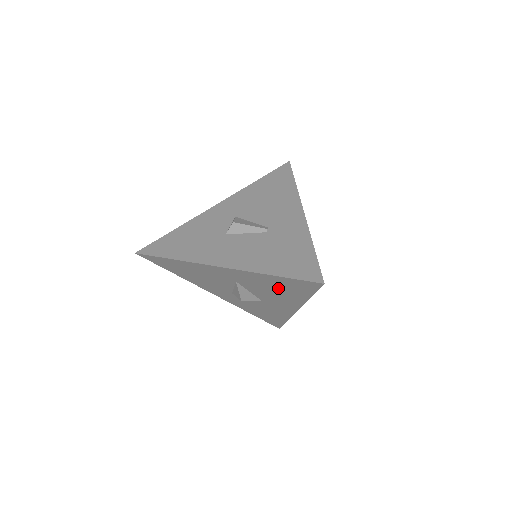
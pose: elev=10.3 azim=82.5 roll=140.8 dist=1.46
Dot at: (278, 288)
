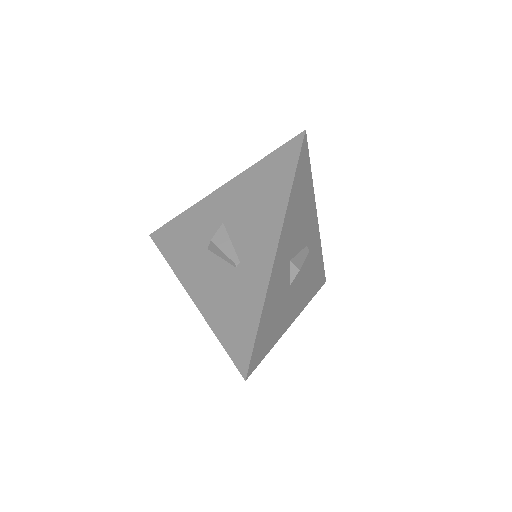
Dot at: occluded
